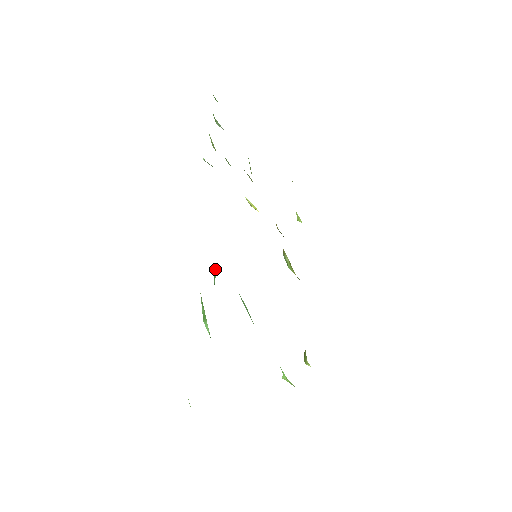
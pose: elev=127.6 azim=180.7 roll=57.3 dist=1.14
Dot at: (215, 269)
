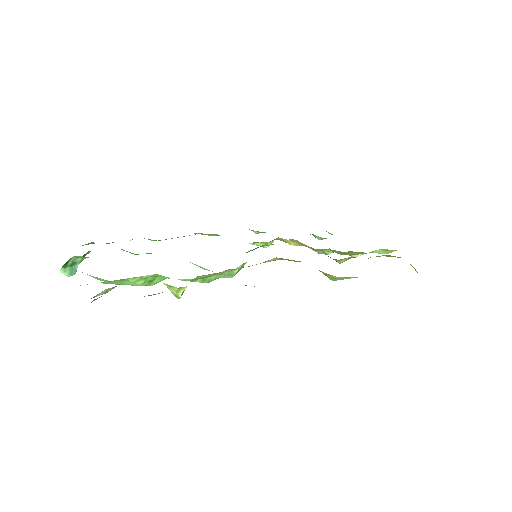
Dot at: occluded
